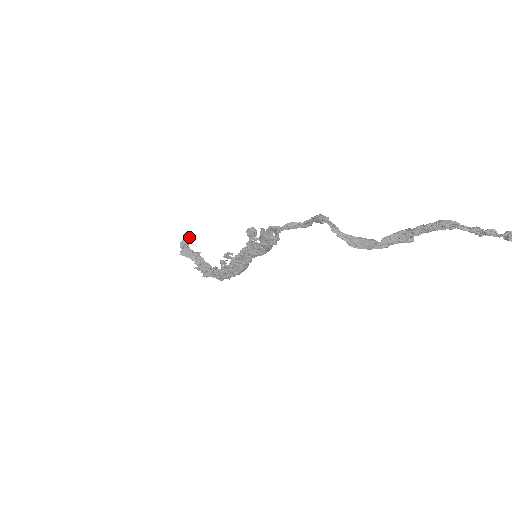
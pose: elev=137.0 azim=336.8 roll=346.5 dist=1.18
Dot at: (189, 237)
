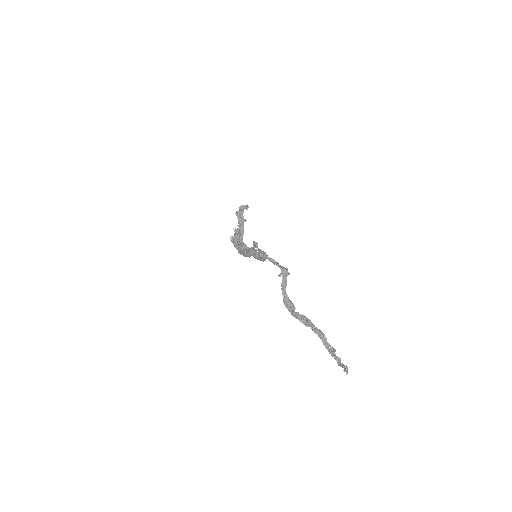
Dot at: occluded
